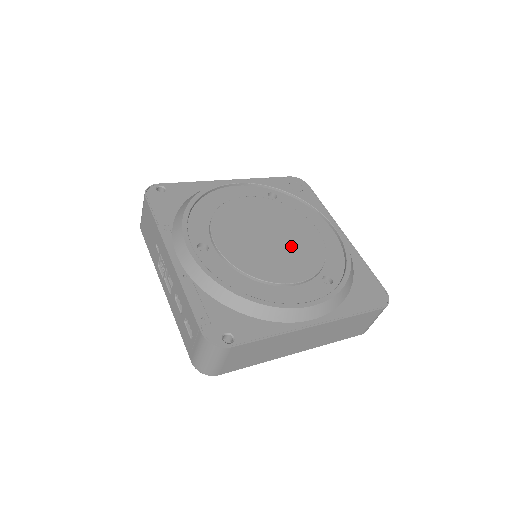
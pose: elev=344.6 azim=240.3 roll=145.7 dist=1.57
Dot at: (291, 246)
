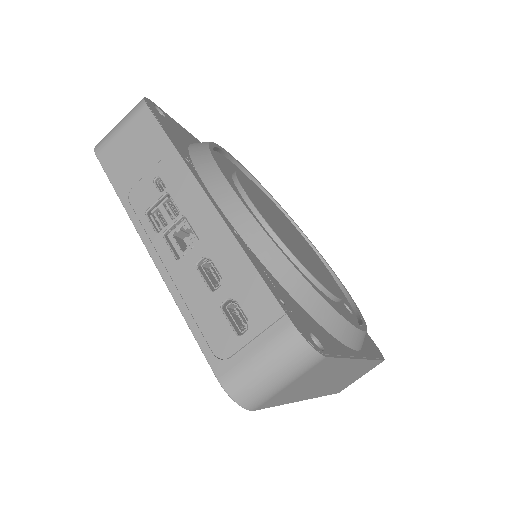
Dot at: (310, 255)
